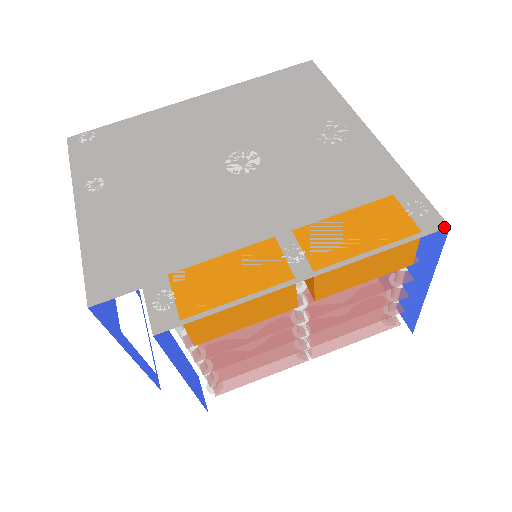
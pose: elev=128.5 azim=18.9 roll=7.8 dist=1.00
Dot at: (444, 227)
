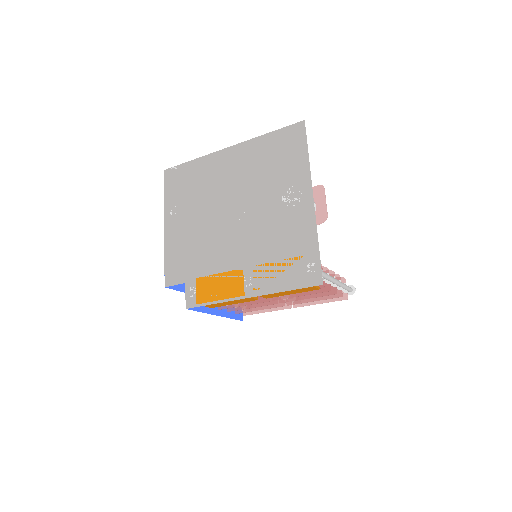
Dot at: (320, 284)
